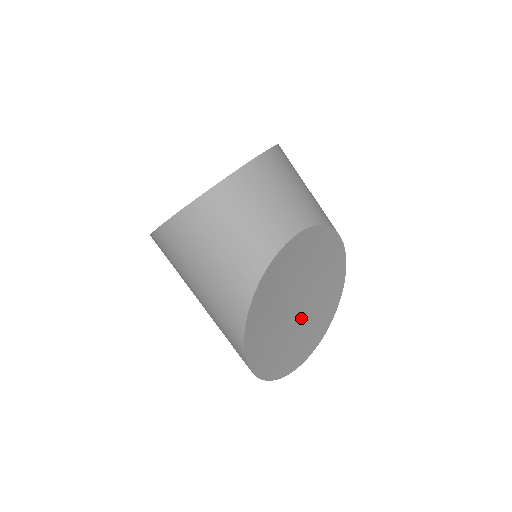
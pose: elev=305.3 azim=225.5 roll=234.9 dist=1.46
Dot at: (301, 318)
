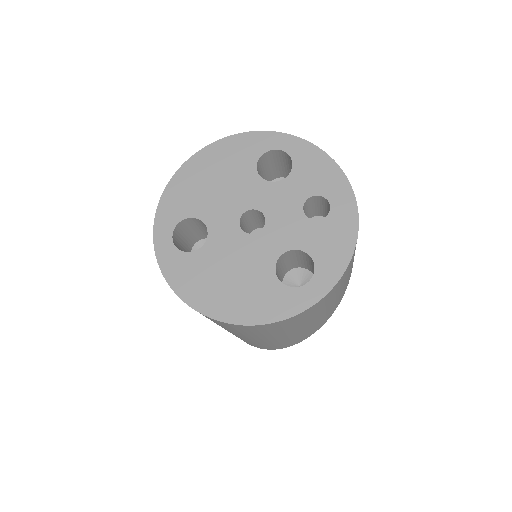
Dot at: occluded
